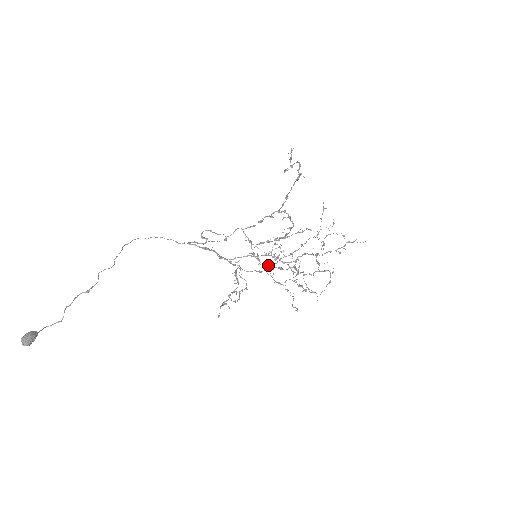
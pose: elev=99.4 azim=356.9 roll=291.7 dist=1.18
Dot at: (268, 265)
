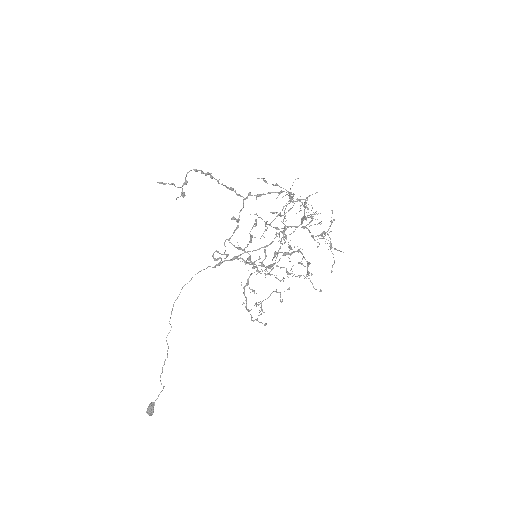
Dot at: (263, 266)
